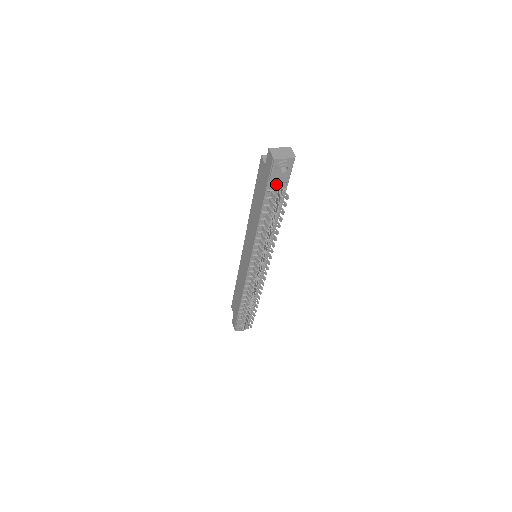
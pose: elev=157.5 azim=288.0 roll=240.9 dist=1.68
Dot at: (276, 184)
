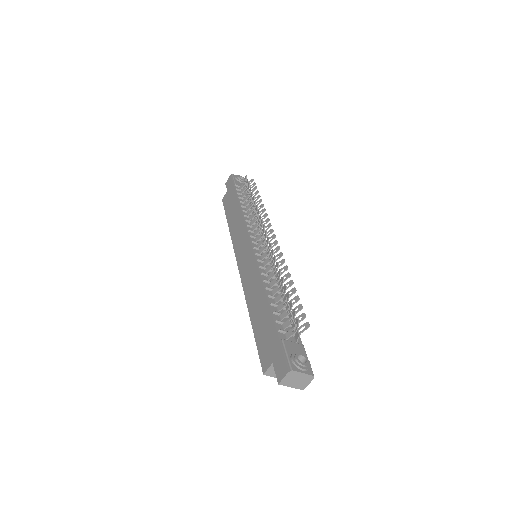
Dot at: occluded
